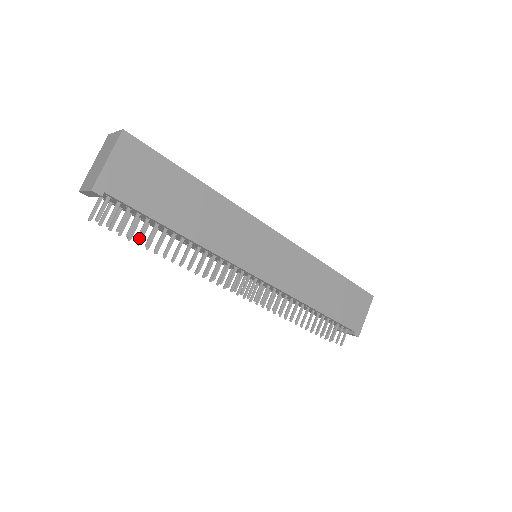
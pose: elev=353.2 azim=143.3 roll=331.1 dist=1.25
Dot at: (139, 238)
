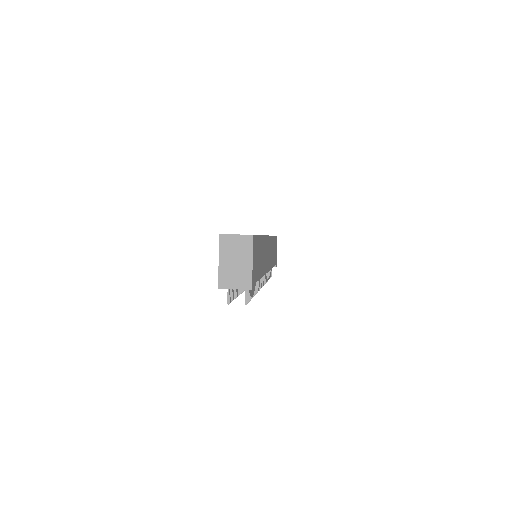
Dot at: occluded
